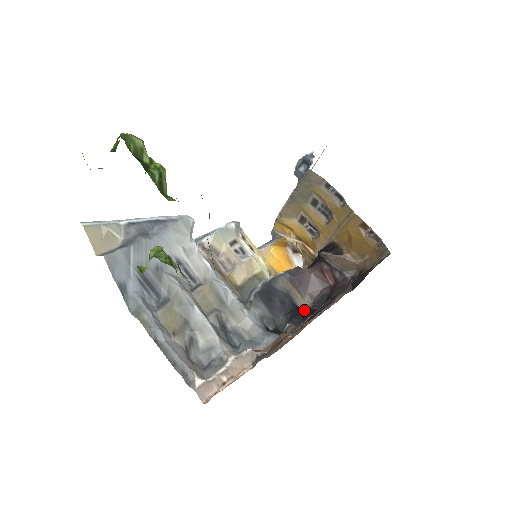
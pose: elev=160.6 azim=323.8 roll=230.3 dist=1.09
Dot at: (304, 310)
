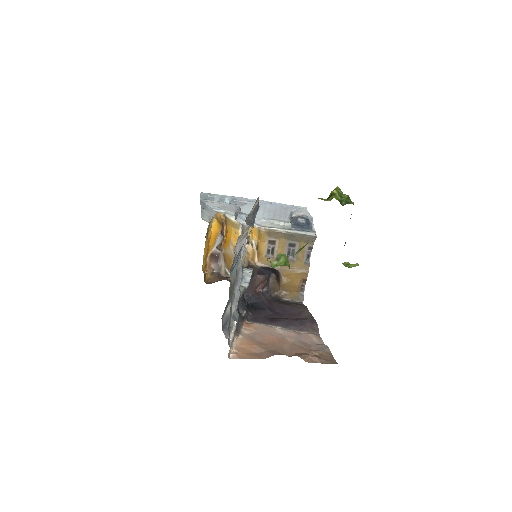
Dot at: (248, 303)
